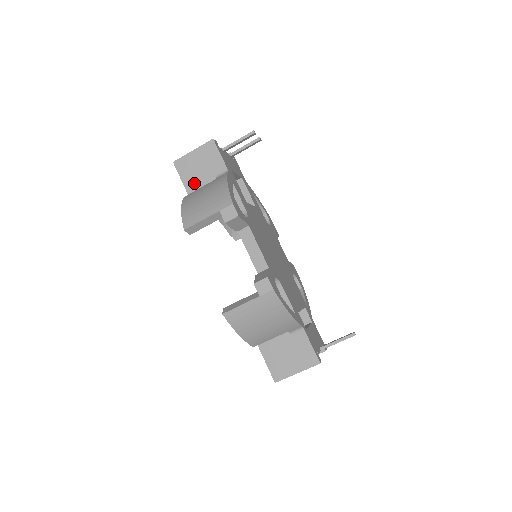
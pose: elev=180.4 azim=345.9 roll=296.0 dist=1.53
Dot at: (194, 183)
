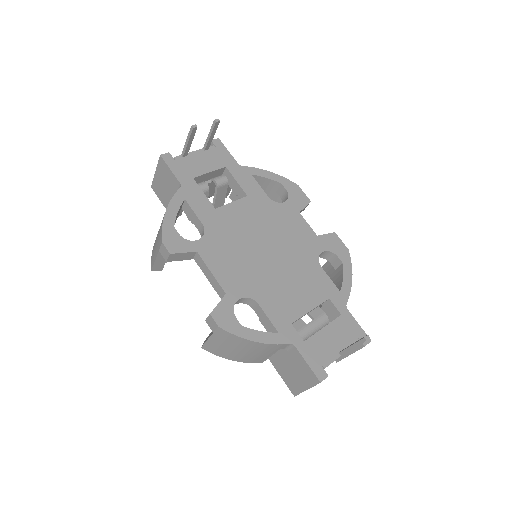
Dot at: occluded
